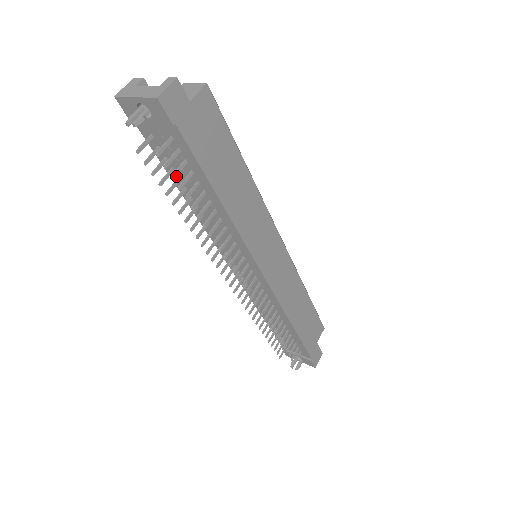
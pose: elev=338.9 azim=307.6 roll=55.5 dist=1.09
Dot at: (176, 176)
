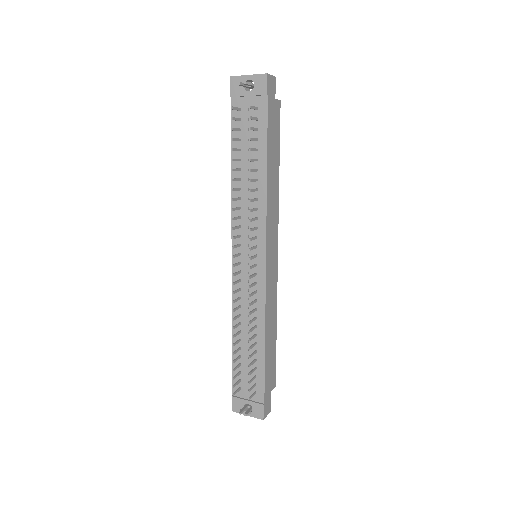
Dot at: (238, 148)
